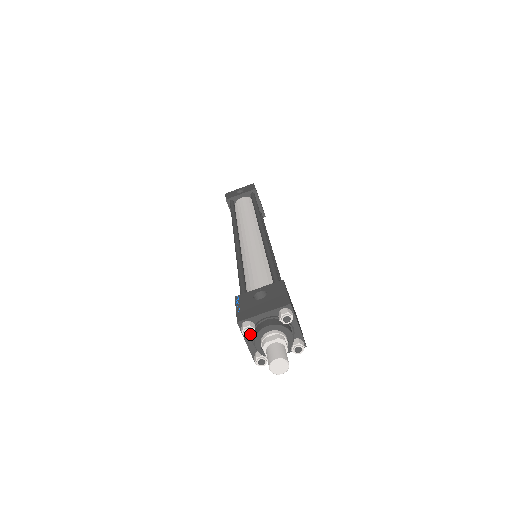
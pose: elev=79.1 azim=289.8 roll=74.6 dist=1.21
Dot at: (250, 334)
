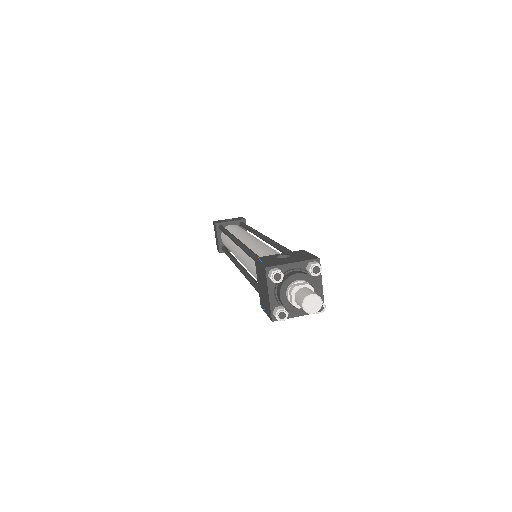
Dot at: (278, 279)
